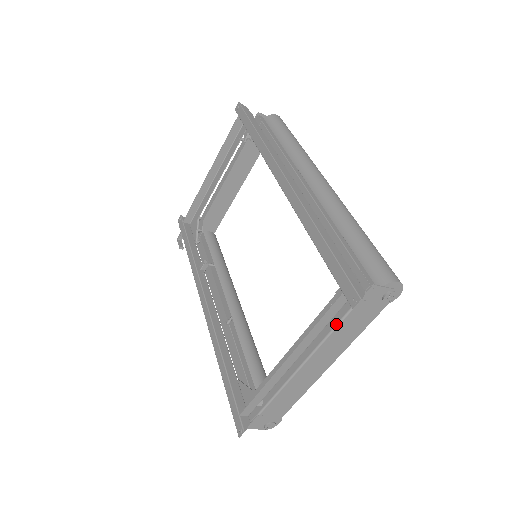
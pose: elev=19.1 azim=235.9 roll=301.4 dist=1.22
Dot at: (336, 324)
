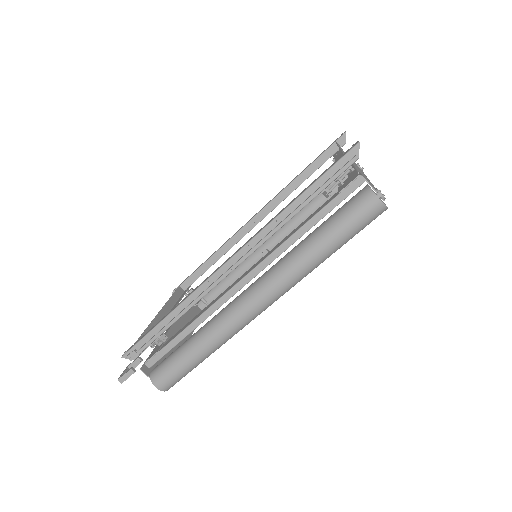
Dot at: occluded
